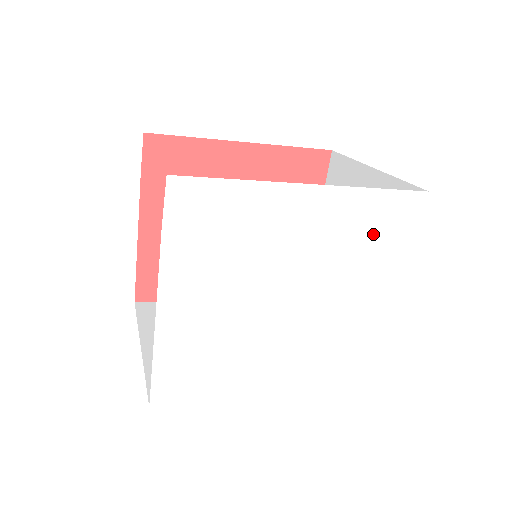
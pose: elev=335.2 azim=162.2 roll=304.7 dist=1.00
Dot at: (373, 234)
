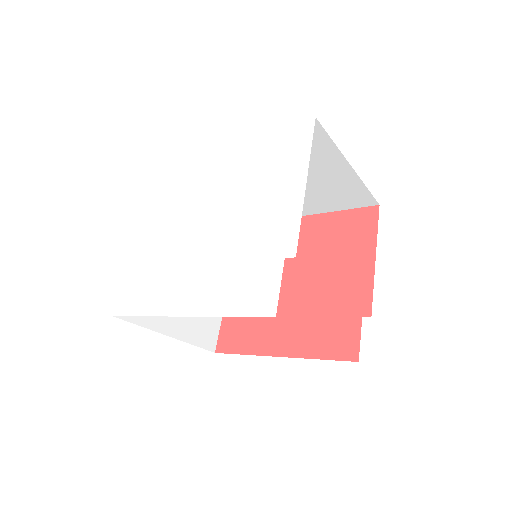
Dot at: (271, 161)
